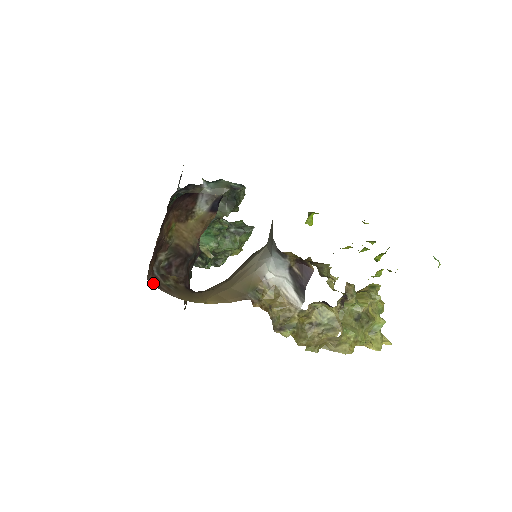
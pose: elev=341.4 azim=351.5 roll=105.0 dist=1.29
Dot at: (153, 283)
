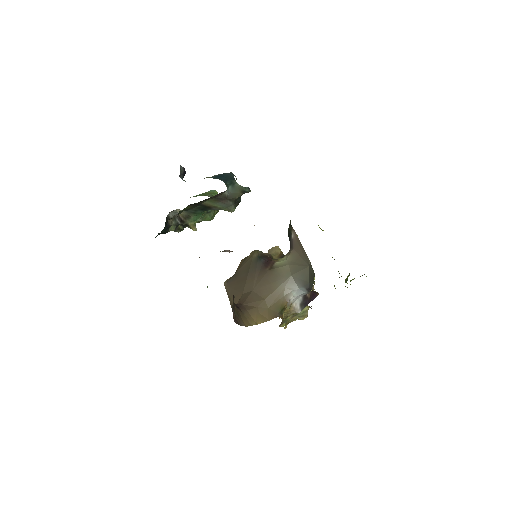
Dot at: (236, 322)
